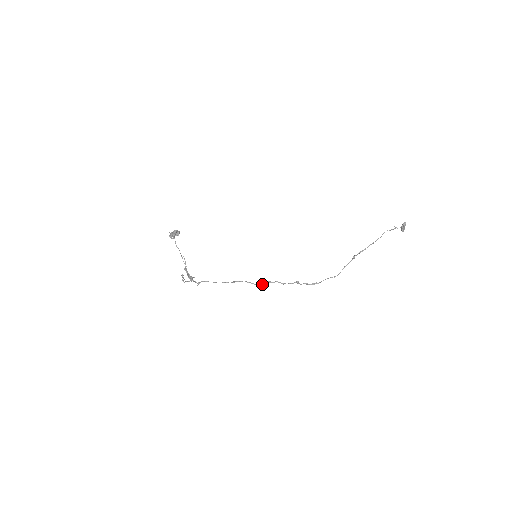
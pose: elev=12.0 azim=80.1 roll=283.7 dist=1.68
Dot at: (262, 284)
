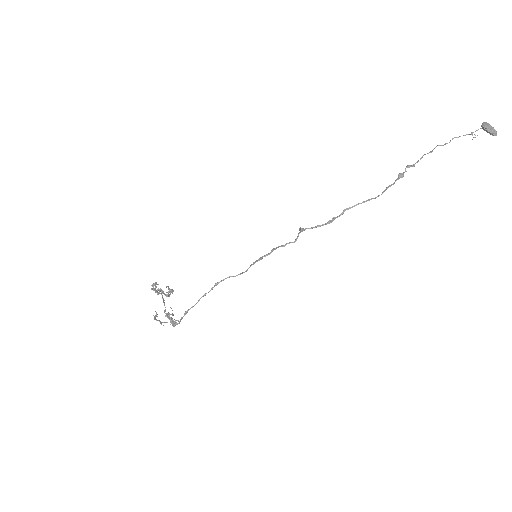
Dot at: occluded
